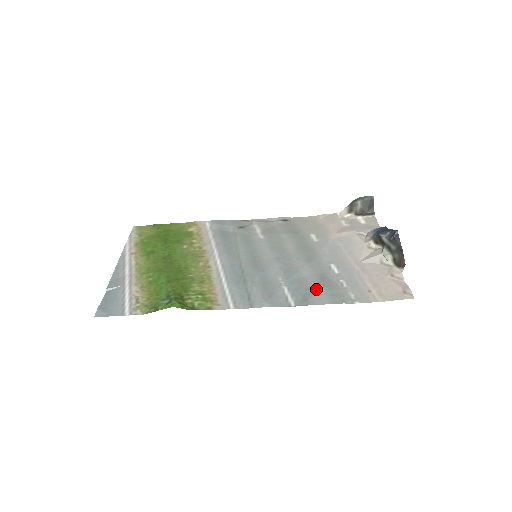
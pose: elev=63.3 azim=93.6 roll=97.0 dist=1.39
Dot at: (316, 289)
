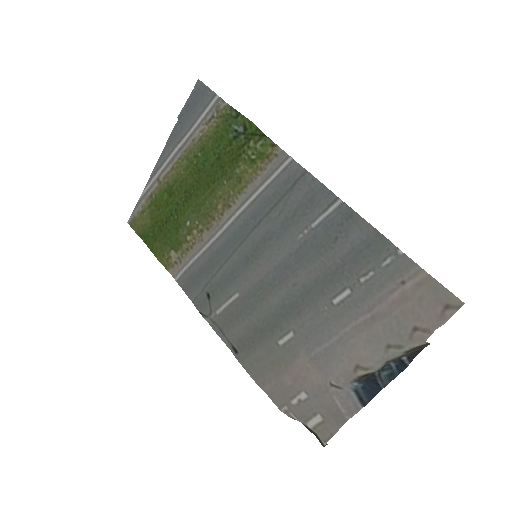
Dot at: (347, 243)
